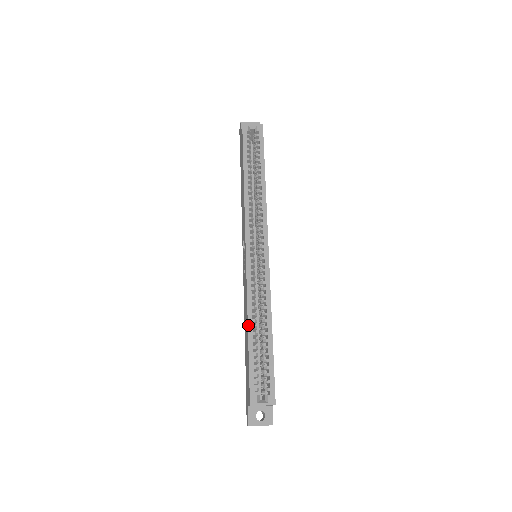
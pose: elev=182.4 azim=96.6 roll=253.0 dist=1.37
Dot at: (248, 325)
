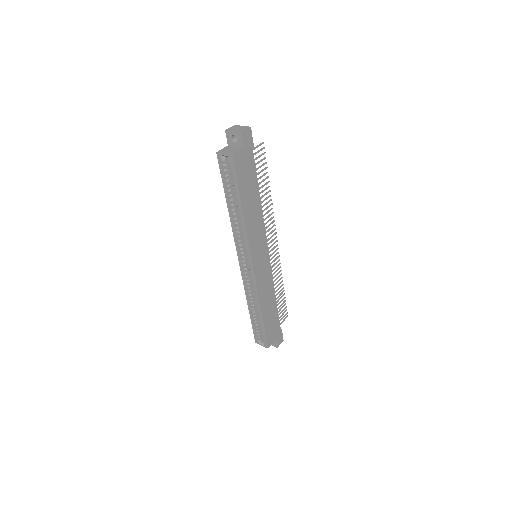
Dot at: (248, 306)
